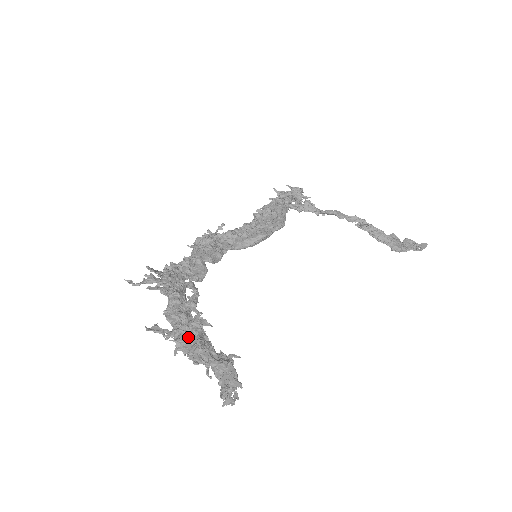
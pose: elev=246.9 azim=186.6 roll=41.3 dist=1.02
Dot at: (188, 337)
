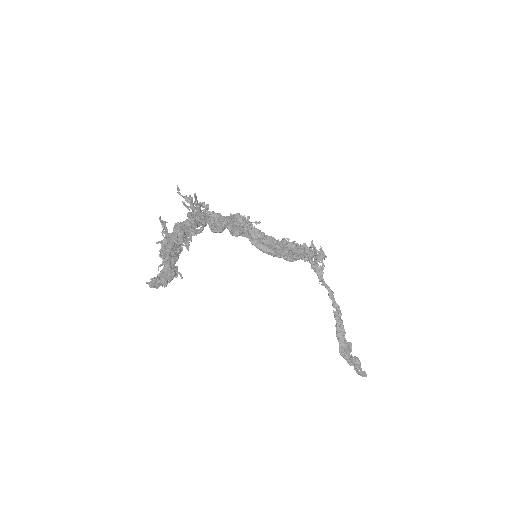
Dot at: occluded
